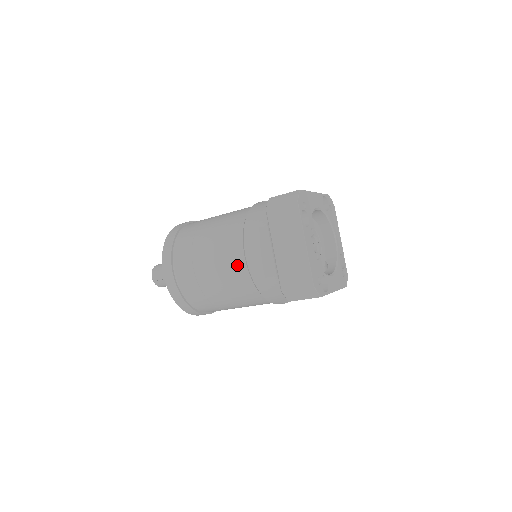
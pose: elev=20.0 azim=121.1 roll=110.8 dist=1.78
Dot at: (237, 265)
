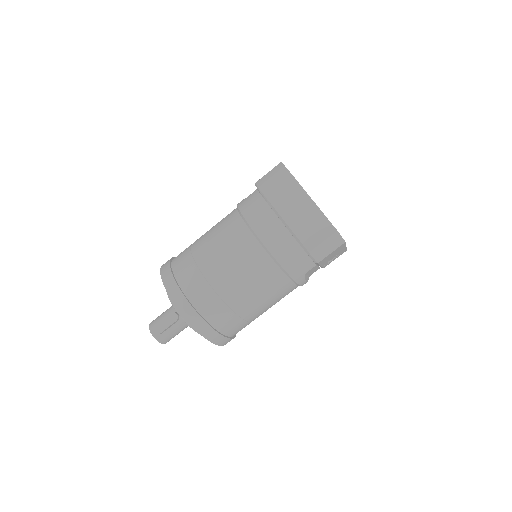
Dot at: (253, 253)
